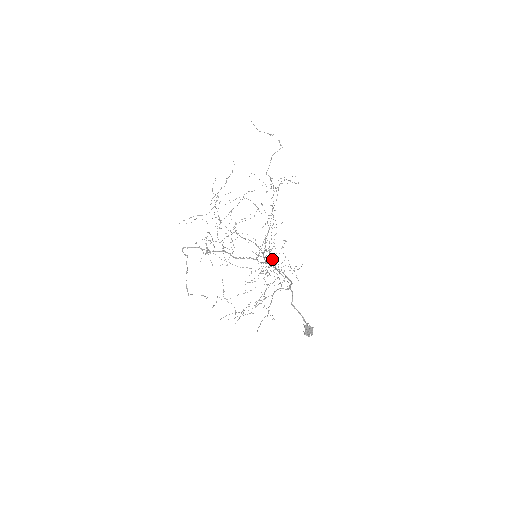
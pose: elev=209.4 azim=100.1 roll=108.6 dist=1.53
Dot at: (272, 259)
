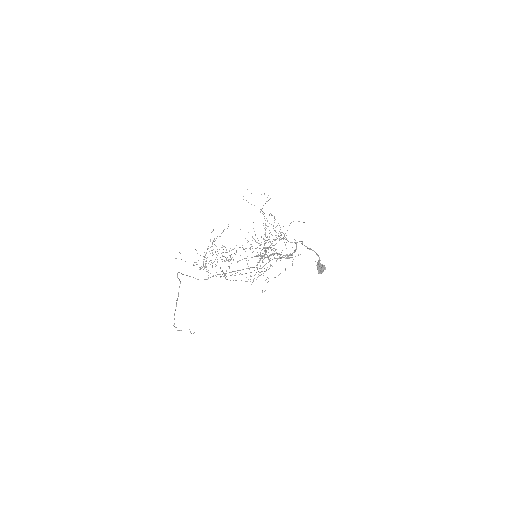
Dot at: (274, 245)
